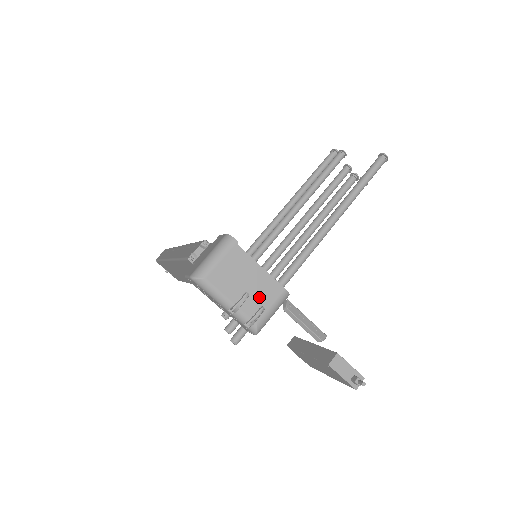
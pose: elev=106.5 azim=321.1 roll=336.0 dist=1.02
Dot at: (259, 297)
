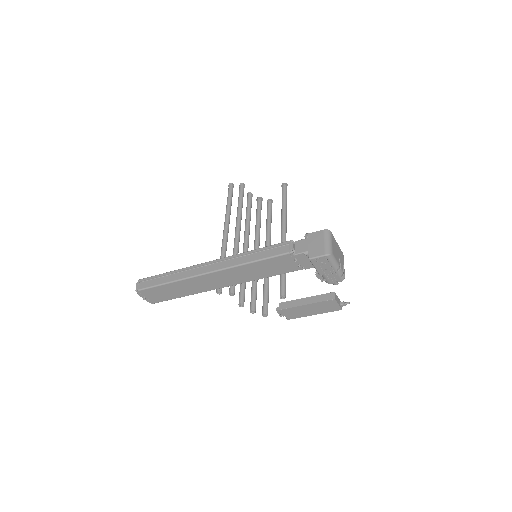
Dot at: (341, 260)
